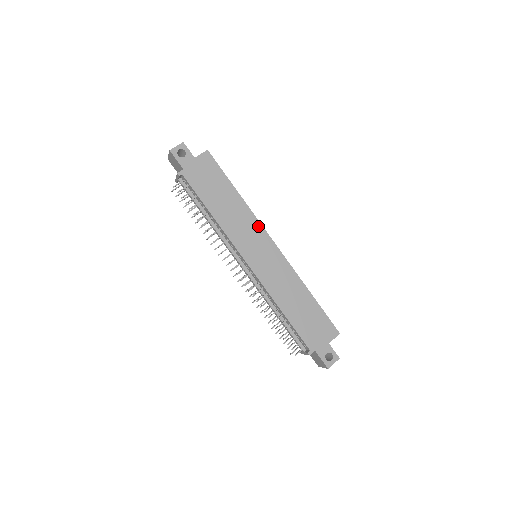
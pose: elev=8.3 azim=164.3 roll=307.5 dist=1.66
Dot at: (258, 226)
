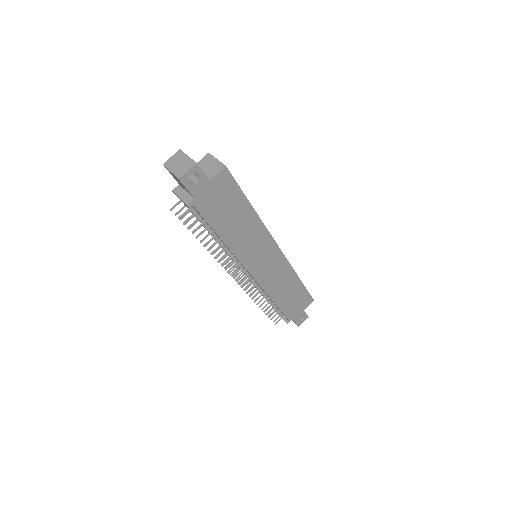
Dot at: (267, 237)
